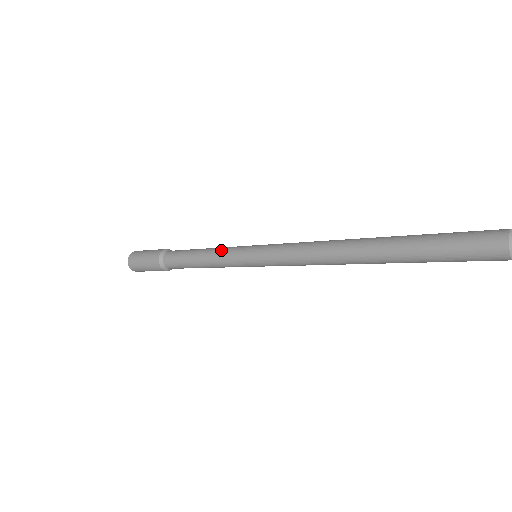
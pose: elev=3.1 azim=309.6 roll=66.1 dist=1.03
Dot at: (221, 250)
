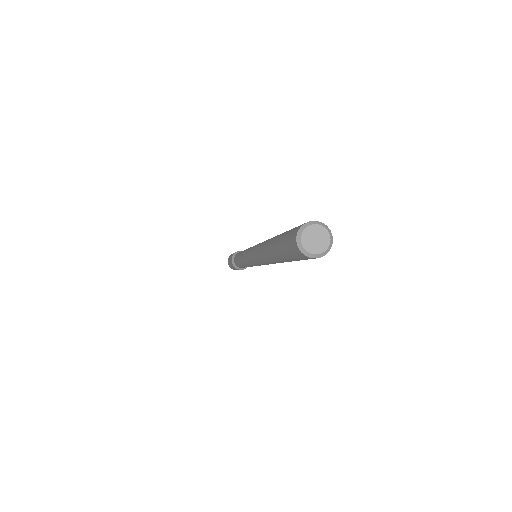
Dot at: occluded
